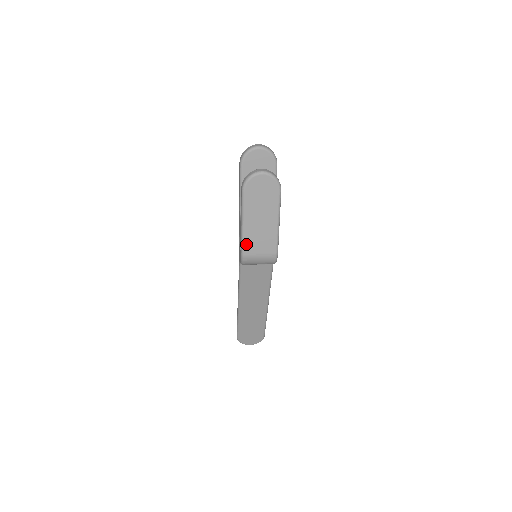
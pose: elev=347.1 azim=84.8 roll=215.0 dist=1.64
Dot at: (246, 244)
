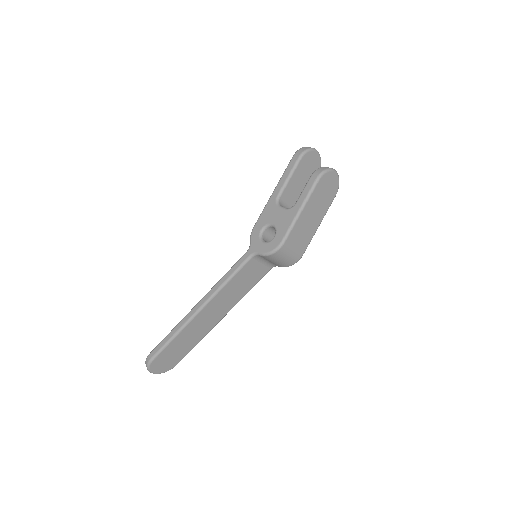
Dot at: (292, 233)
